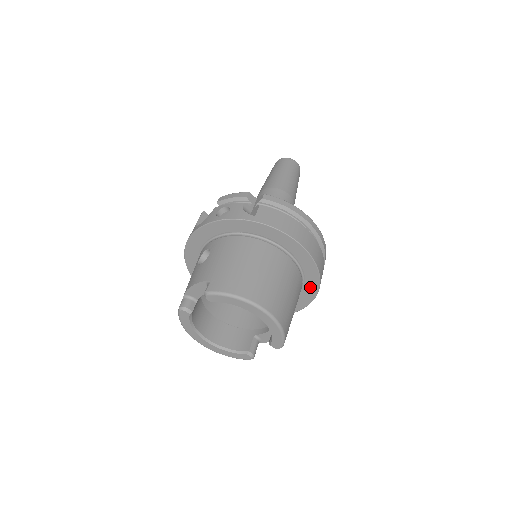
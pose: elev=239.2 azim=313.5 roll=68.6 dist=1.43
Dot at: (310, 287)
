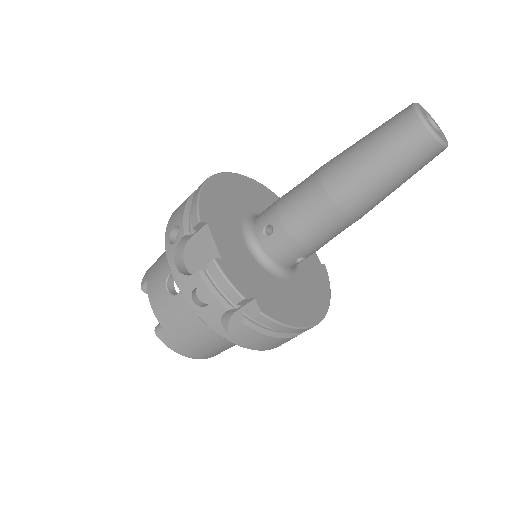
Dot at: occluded
